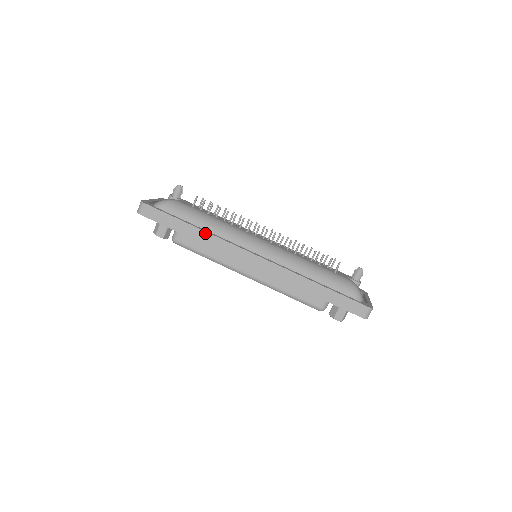
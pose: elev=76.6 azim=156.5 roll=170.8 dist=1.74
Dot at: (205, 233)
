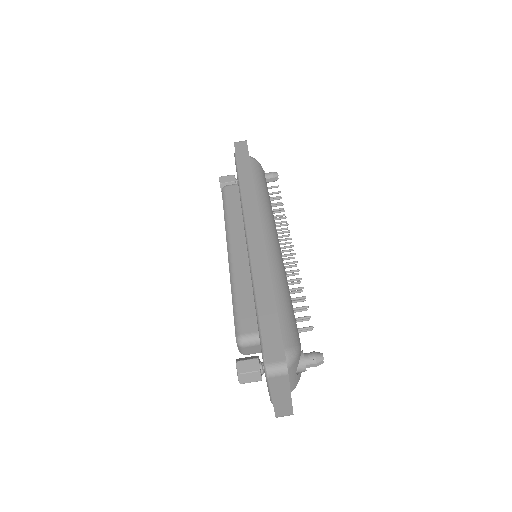
Dot at: (252, 184)
